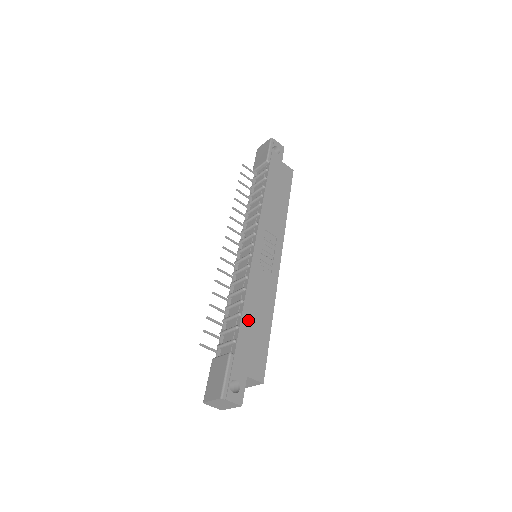
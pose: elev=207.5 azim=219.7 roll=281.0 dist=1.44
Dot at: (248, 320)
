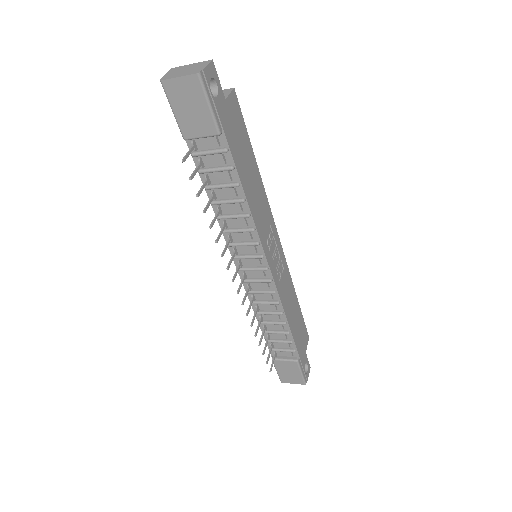
Dot at: (293, 327)
